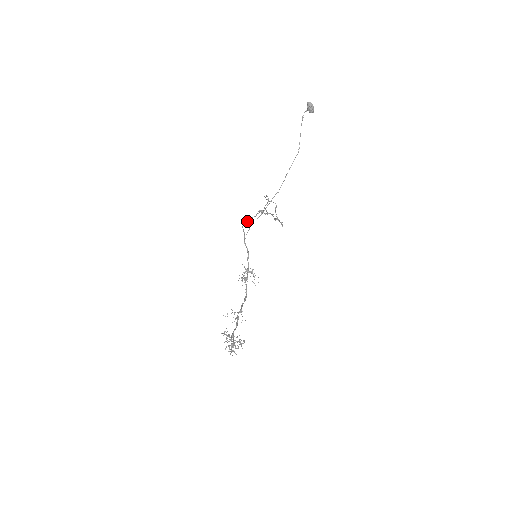
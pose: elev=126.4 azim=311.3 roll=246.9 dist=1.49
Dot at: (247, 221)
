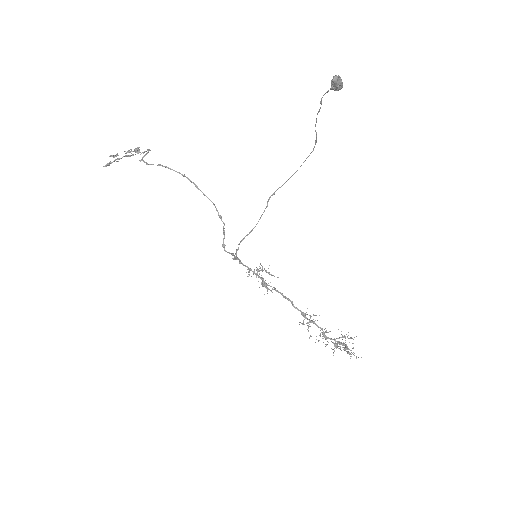
Dot at: (223, 240)
